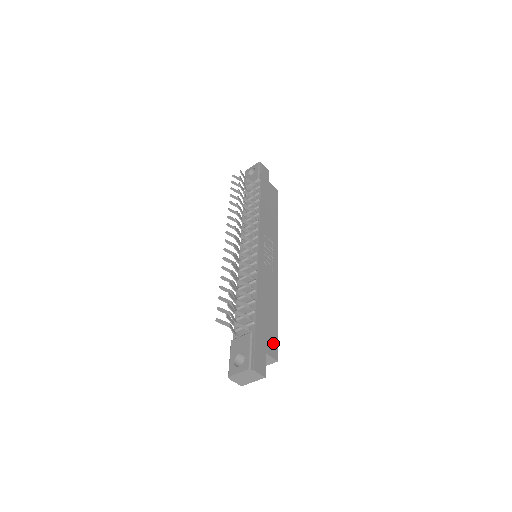
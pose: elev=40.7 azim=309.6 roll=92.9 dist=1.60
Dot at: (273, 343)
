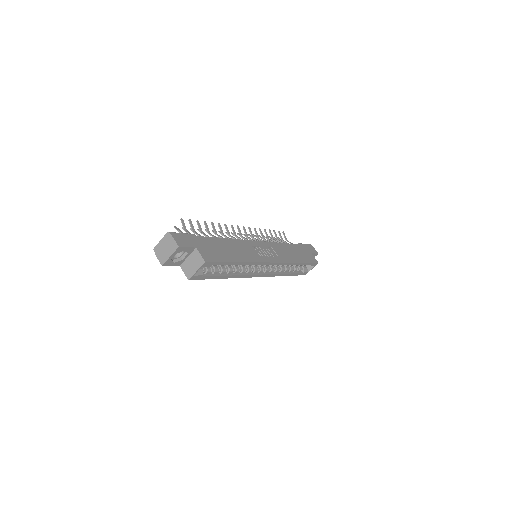
Dot at: (212, 256)
